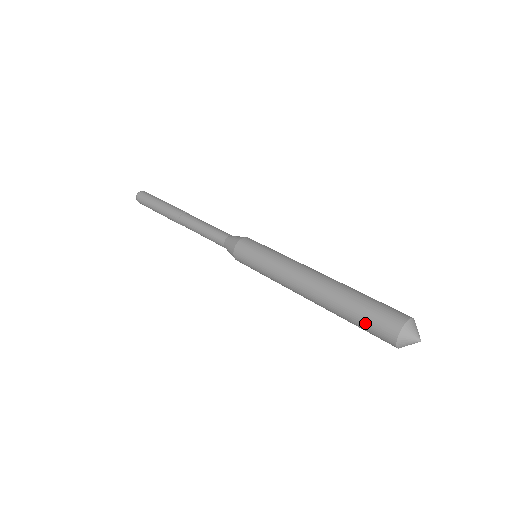
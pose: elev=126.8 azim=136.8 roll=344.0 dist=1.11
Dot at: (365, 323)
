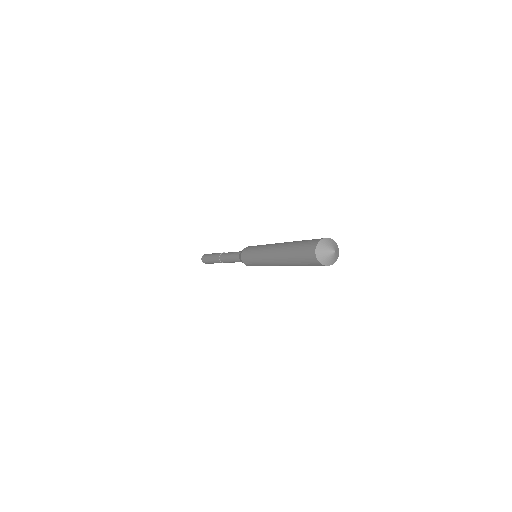
Dot at: (307, 265)
